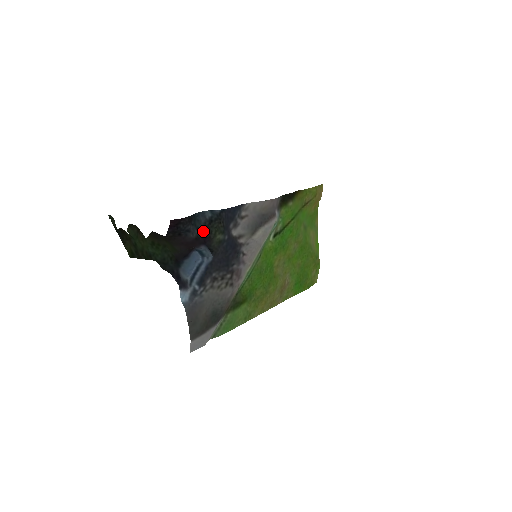
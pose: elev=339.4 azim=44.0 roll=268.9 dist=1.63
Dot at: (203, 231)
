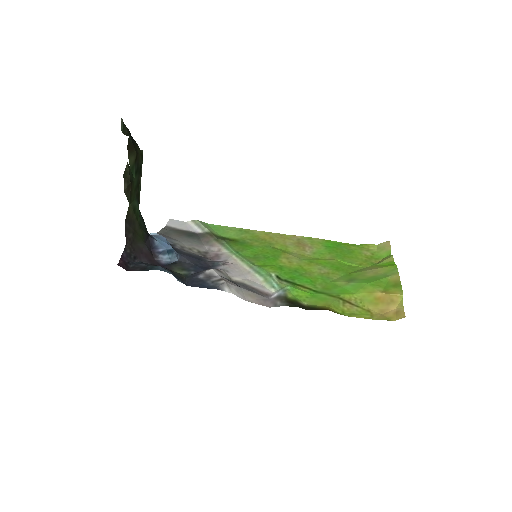
Dot at: occluded
